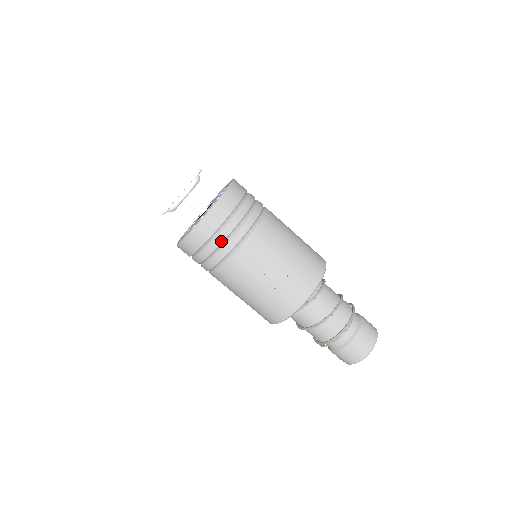
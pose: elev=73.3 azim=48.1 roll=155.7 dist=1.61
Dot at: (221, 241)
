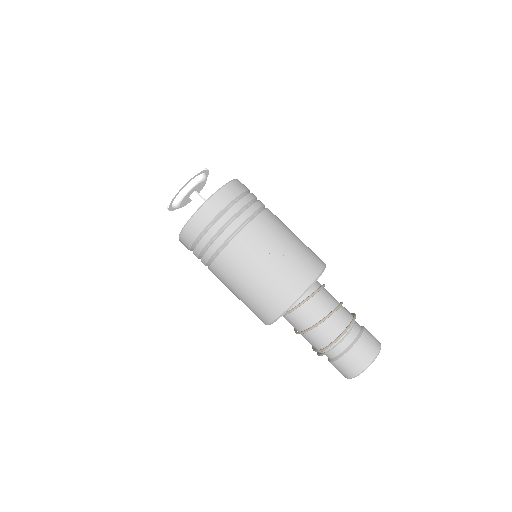
Dot at: (222, 224)
